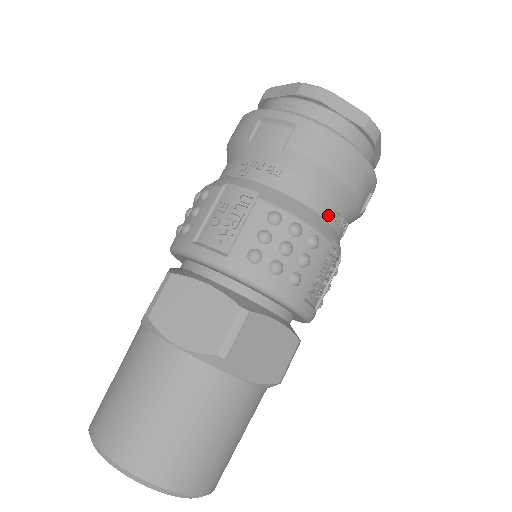
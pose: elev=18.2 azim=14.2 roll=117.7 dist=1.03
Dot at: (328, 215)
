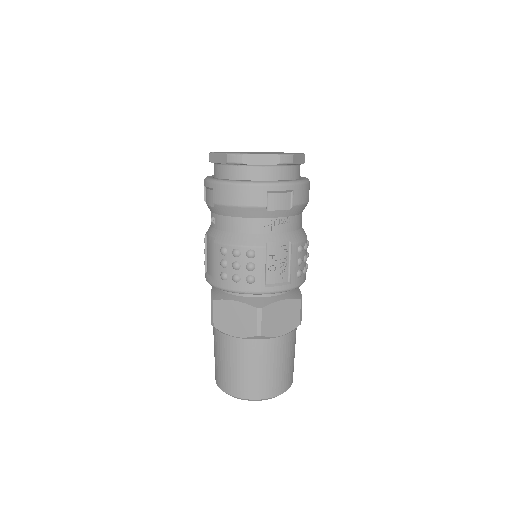
Dot at: occluded
